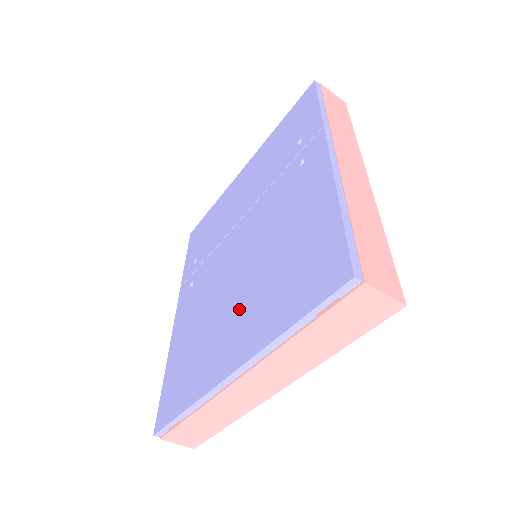
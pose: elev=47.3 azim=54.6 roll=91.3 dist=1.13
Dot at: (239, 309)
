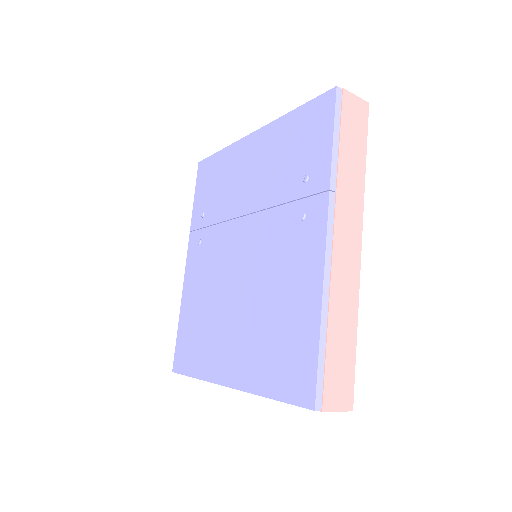
Dot at: (236, 330)
